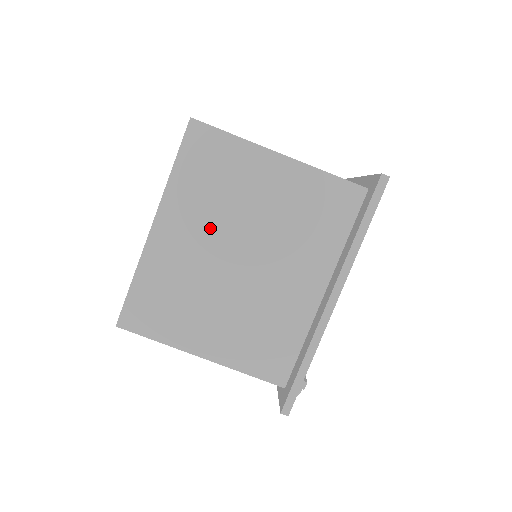
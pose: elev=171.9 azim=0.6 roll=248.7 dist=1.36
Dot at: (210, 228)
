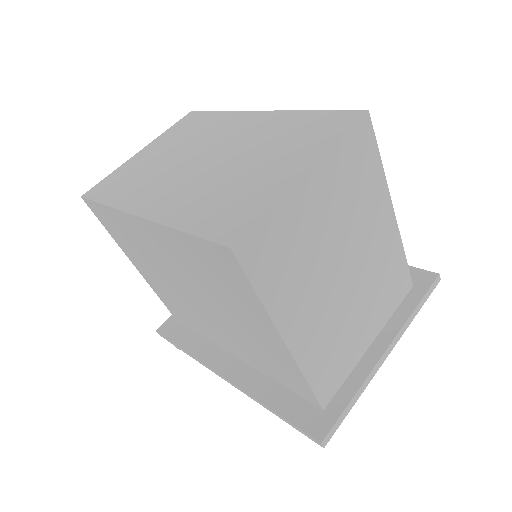
Dot at: (186, 272)
